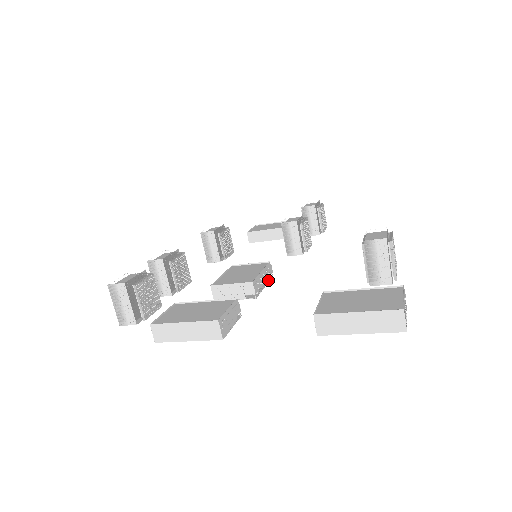
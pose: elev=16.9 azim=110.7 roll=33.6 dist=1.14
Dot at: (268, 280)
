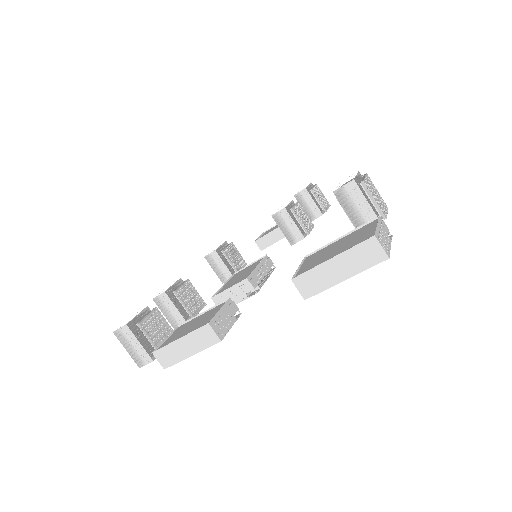
Dot at: occluded
